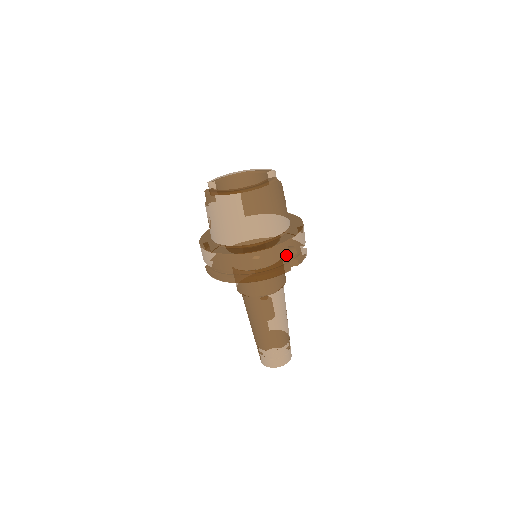
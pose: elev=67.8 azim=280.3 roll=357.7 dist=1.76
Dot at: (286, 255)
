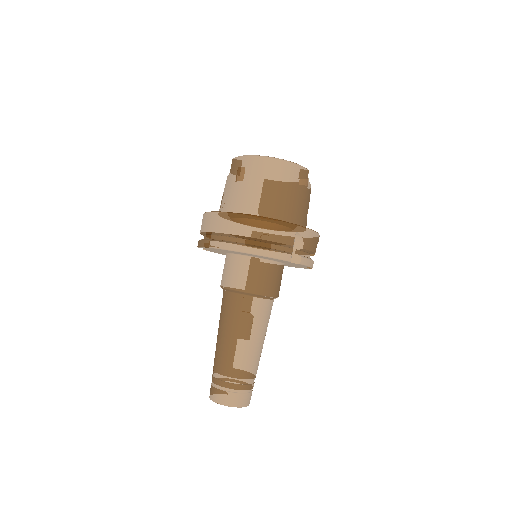
Dot at: (291, 240)
